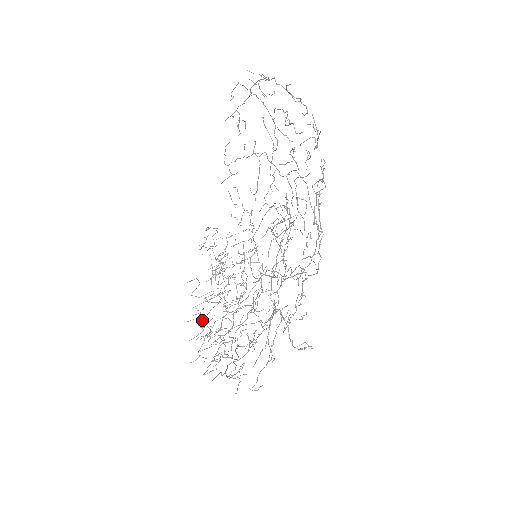
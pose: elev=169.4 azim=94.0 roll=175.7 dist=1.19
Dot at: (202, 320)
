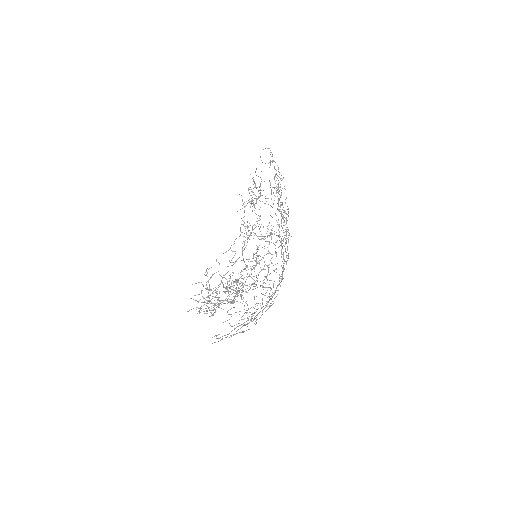
Dot at: (211, 310)
